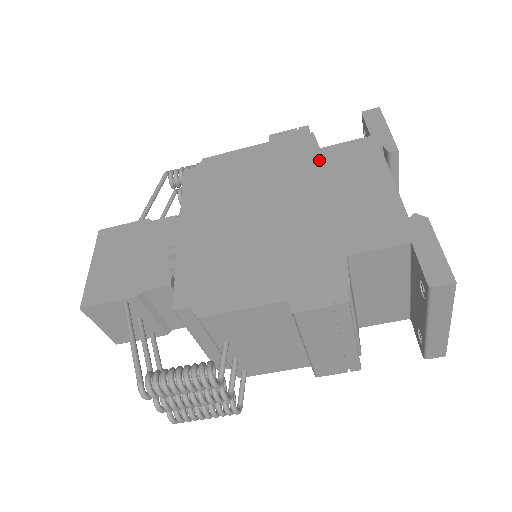
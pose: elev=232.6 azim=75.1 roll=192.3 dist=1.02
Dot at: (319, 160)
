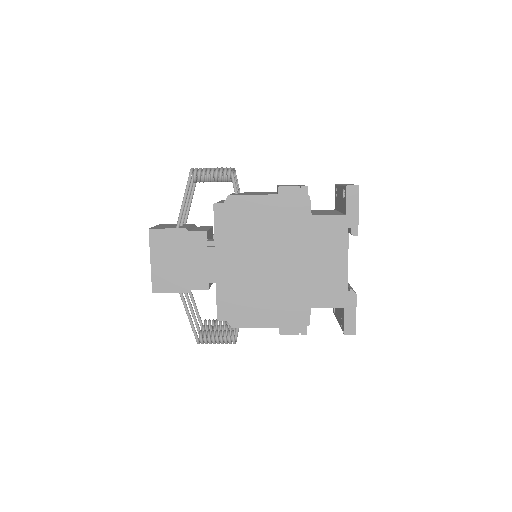
Dot at: (309, 228)
